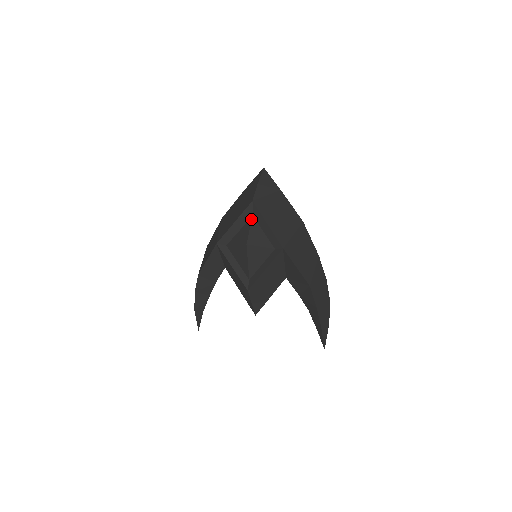
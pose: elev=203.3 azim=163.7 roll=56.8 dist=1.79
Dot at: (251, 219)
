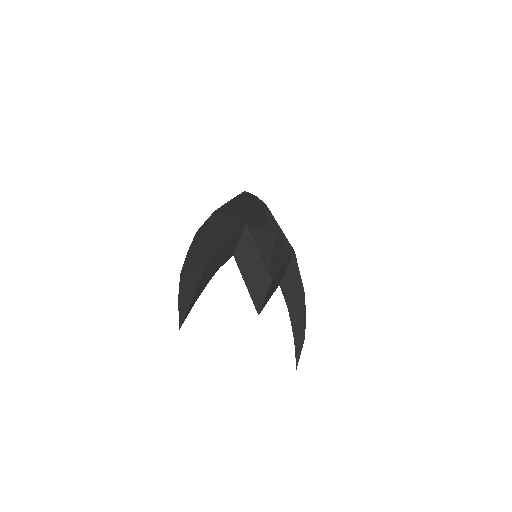
Dot at: (266, 218)
